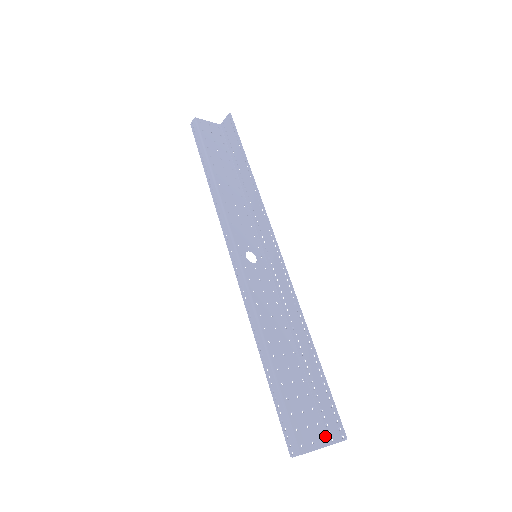
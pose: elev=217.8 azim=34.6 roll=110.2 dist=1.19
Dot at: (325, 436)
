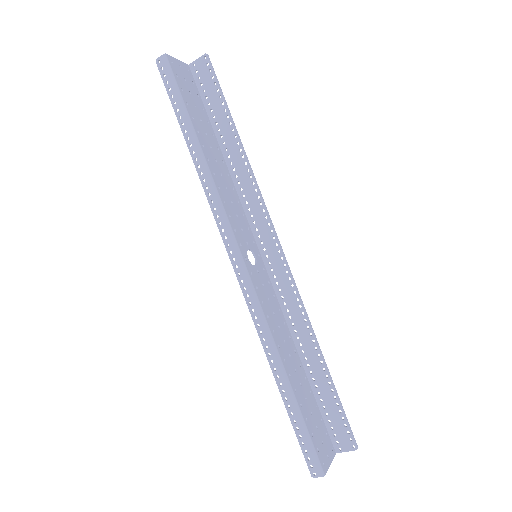
Dot at: (332, 445)
